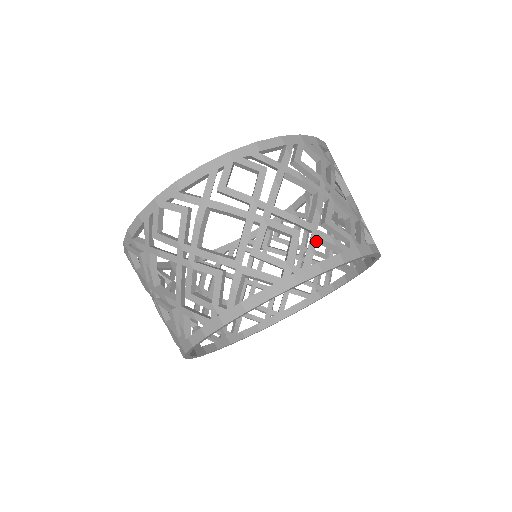
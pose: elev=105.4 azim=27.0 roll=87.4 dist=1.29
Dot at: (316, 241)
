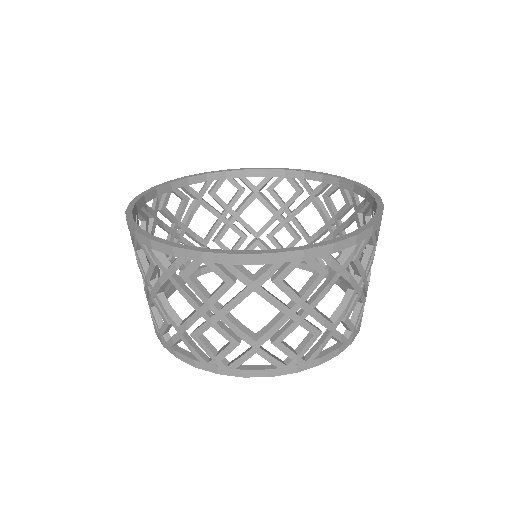
Dot at: occluded
